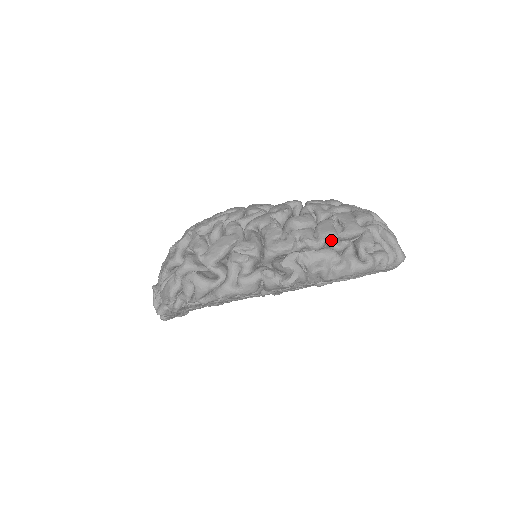
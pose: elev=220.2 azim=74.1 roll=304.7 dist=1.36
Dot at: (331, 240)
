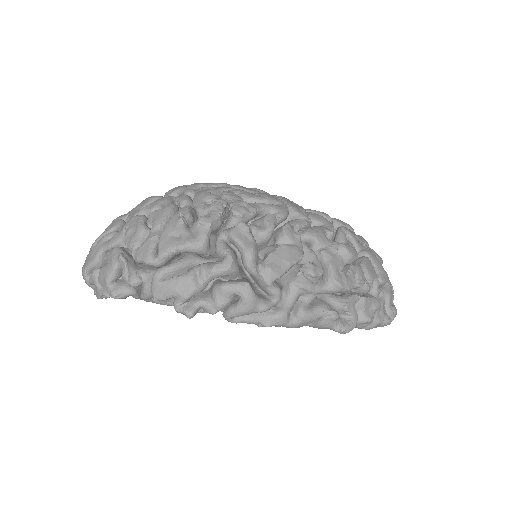
Dot at: (375, 287)
